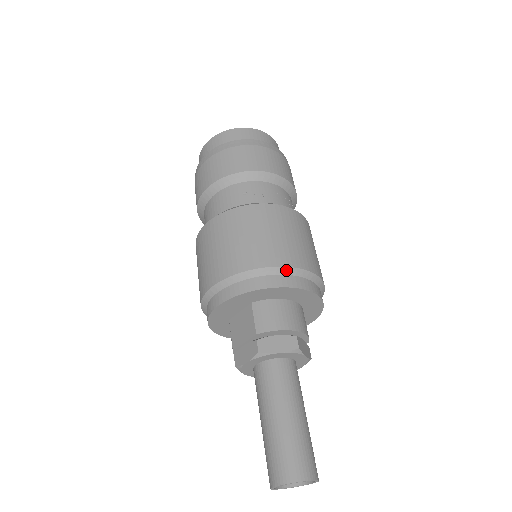
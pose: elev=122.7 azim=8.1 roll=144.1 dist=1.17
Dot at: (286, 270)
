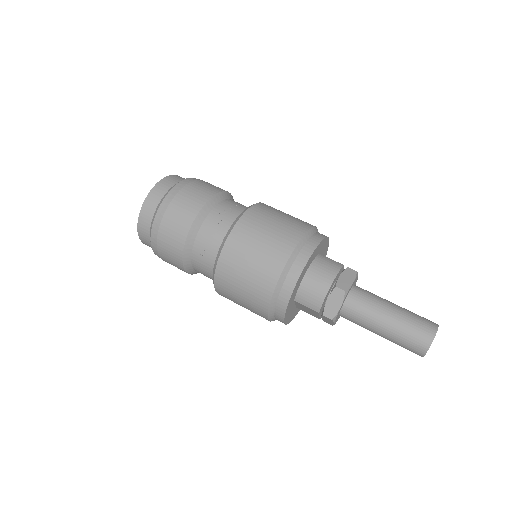
Dot at: (284, 274)
